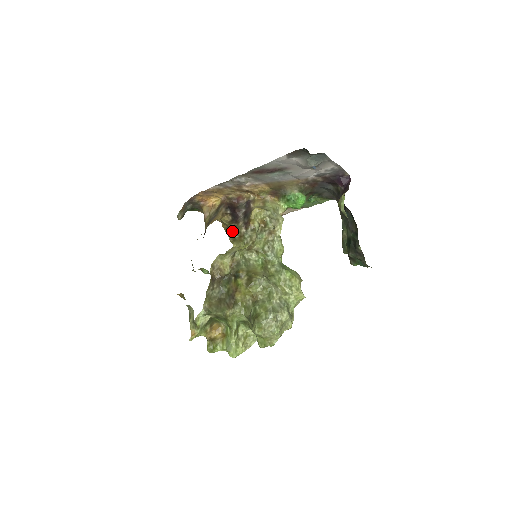
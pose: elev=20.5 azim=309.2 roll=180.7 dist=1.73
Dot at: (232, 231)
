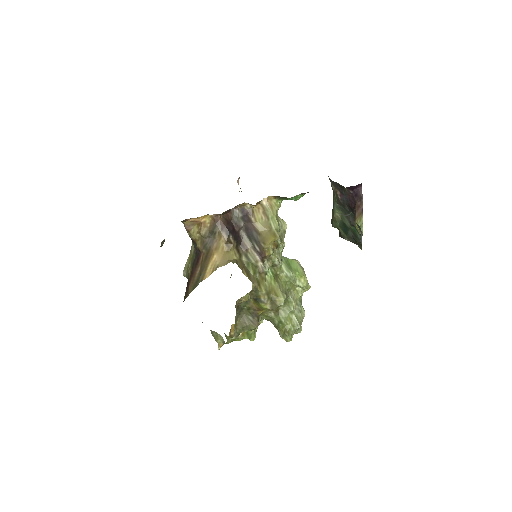
Dot at: (250, 270)
